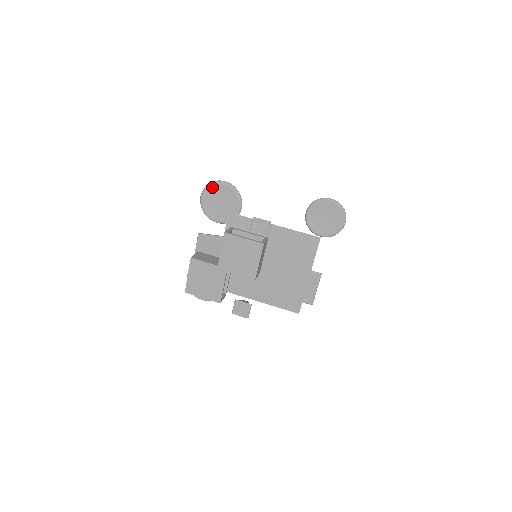
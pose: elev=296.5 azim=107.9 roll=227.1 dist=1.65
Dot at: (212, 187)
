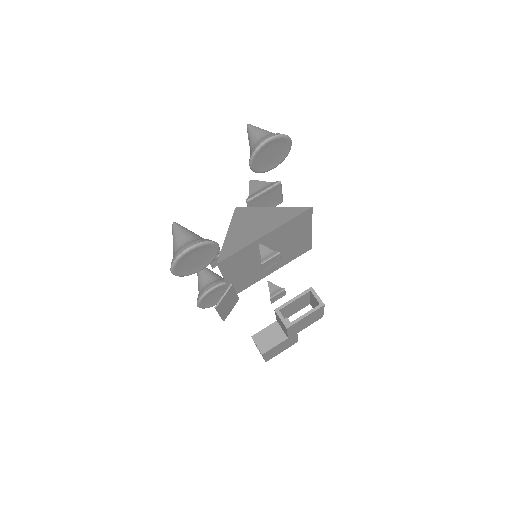
Dot at: (180, 261)
